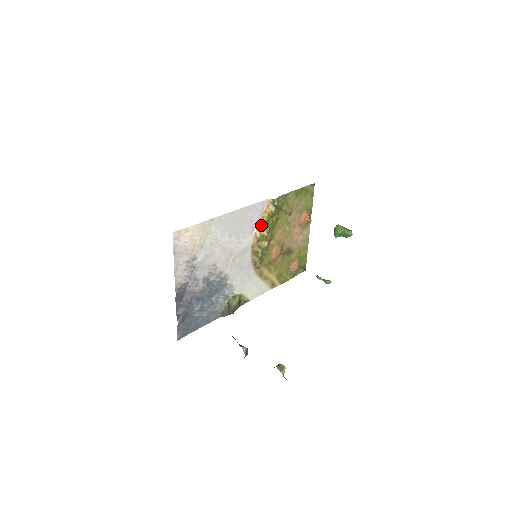
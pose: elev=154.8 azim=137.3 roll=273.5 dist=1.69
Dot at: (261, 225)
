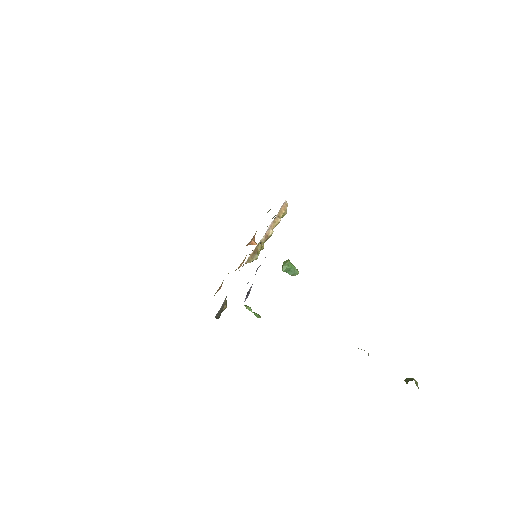
Dot at: (275, 224)
